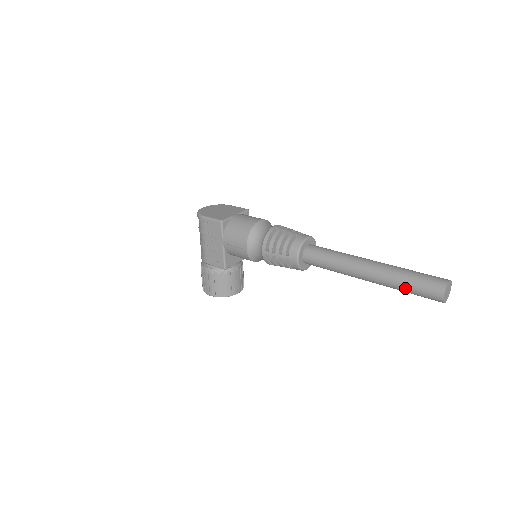
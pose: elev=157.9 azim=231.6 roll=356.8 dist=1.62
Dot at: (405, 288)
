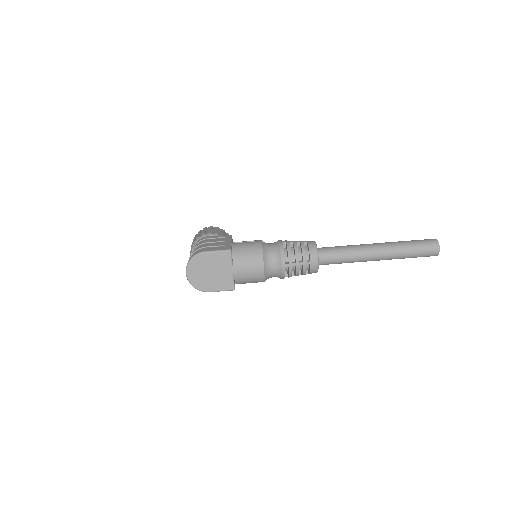
Dot at: occluded
